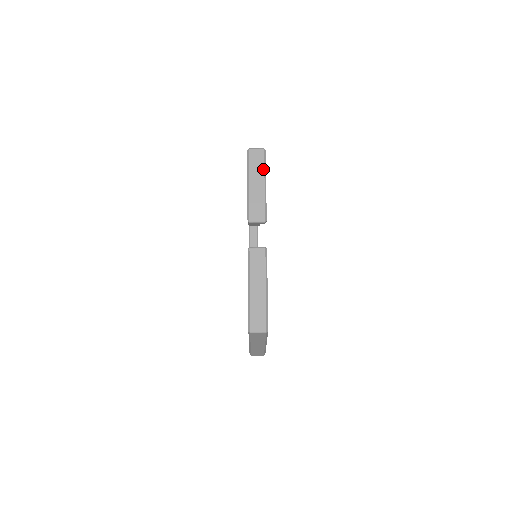
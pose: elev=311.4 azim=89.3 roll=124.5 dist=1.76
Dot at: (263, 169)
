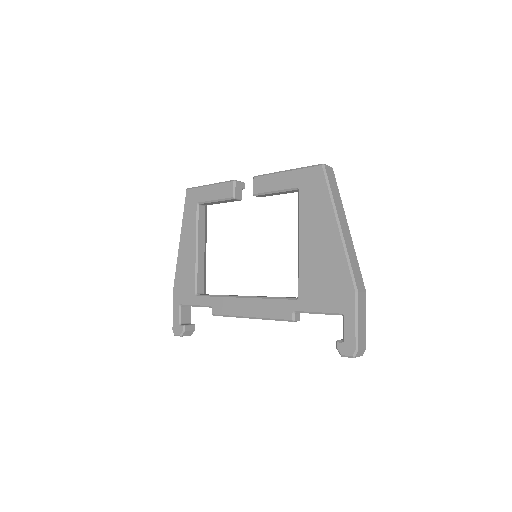
Dot at: occluded
